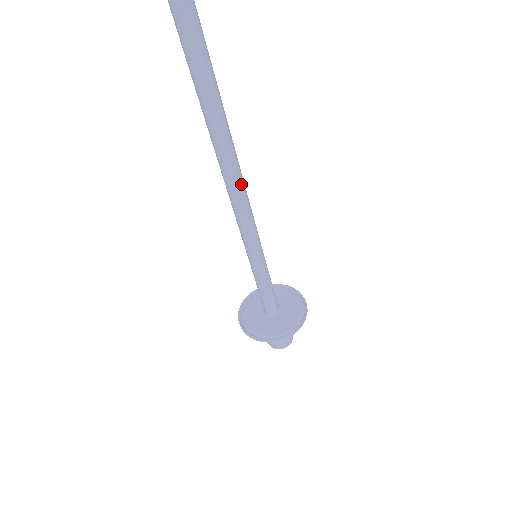
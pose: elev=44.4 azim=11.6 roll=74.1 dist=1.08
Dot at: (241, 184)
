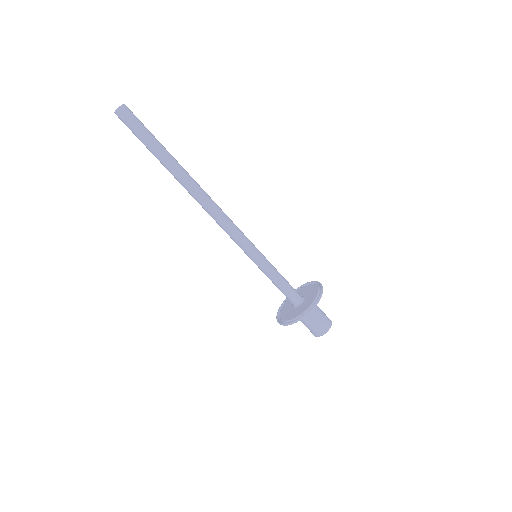
Dot at: (213, 202)
